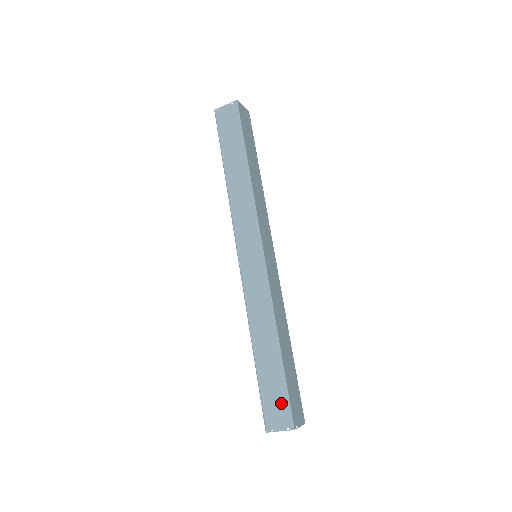
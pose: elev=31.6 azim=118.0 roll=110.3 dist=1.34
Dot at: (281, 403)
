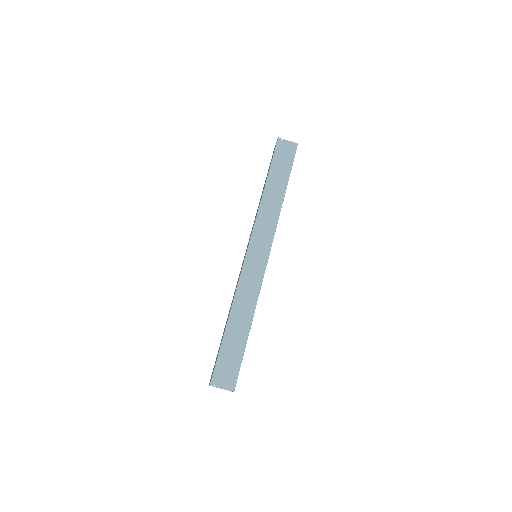
Dot at: (233, 369)
